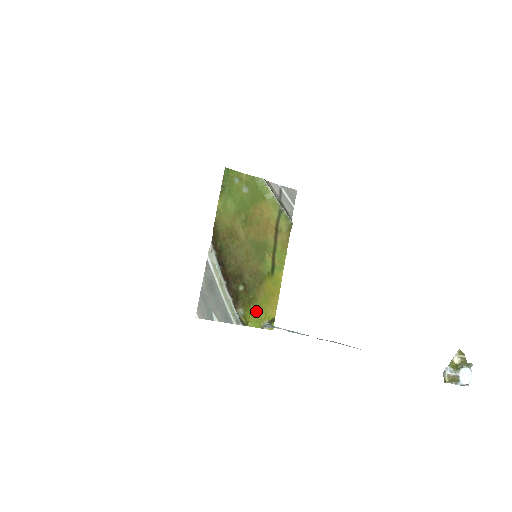
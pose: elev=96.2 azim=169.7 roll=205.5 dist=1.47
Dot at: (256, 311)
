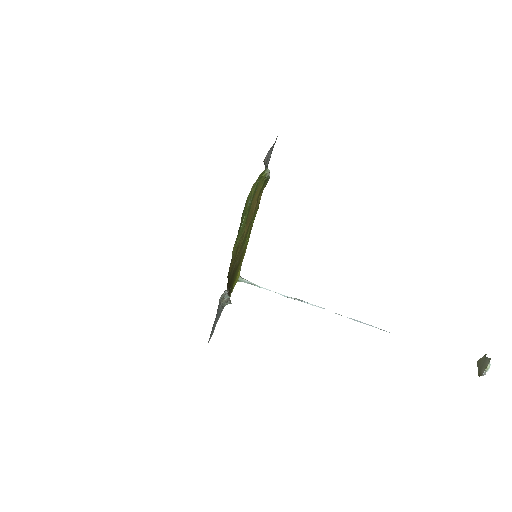
Dot at: (235, 280)
